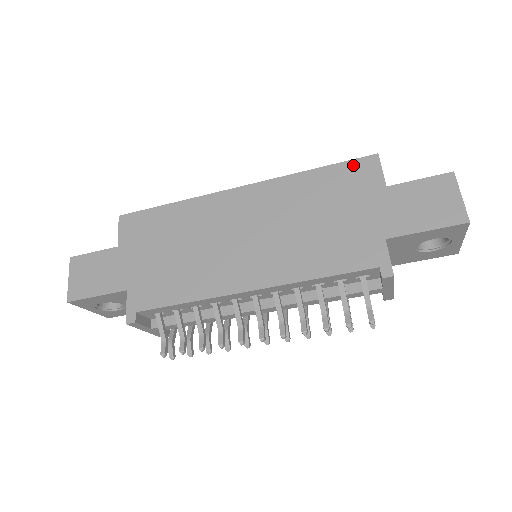
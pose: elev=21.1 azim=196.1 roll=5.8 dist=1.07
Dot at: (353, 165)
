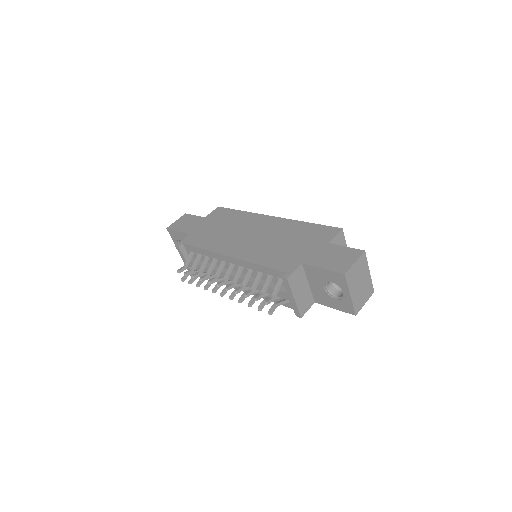
Dot at: (326, 228)
